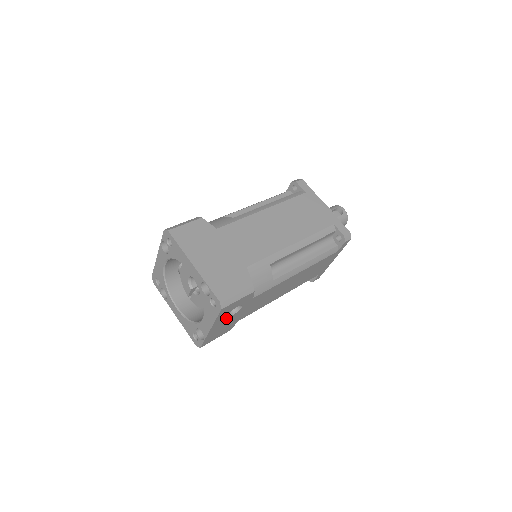
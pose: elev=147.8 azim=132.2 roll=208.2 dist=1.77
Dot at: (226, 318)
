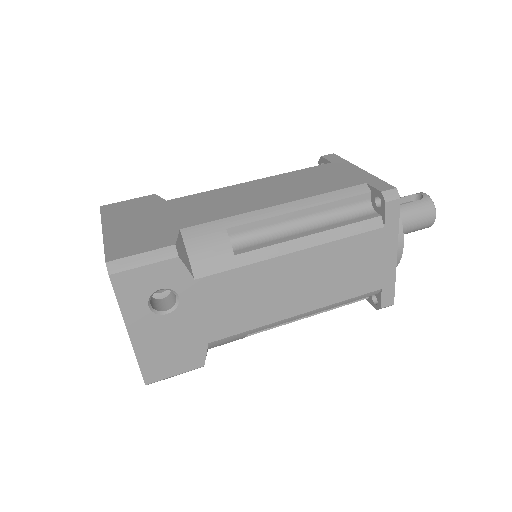
Dot at: (154, 315)
